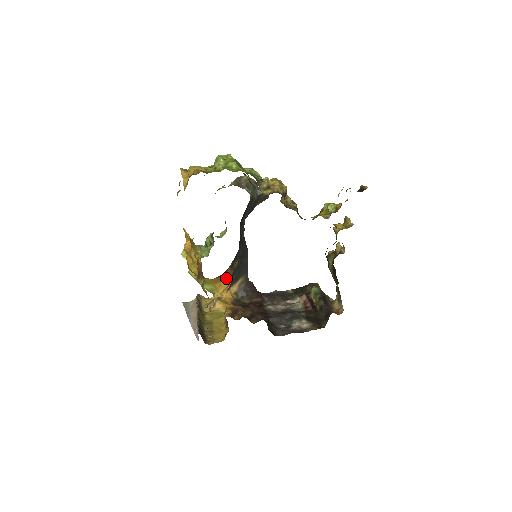
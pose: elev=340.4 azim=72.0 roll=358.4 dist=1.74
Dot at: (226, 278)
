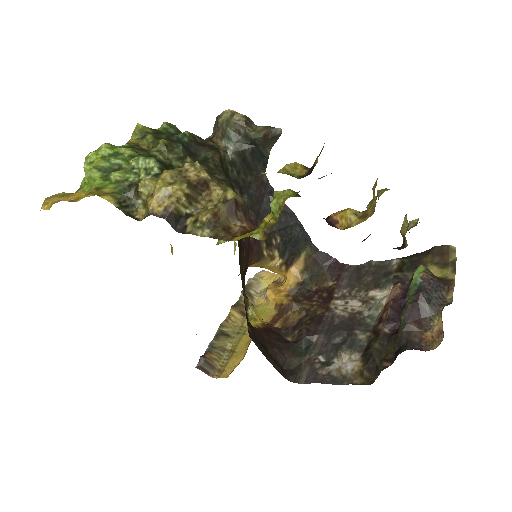
Dot at: (270, 260)
